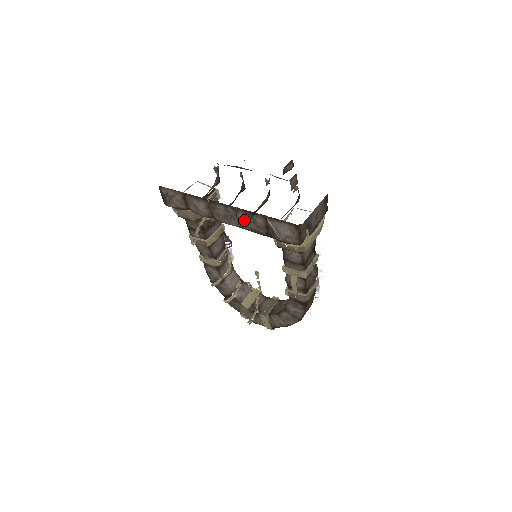
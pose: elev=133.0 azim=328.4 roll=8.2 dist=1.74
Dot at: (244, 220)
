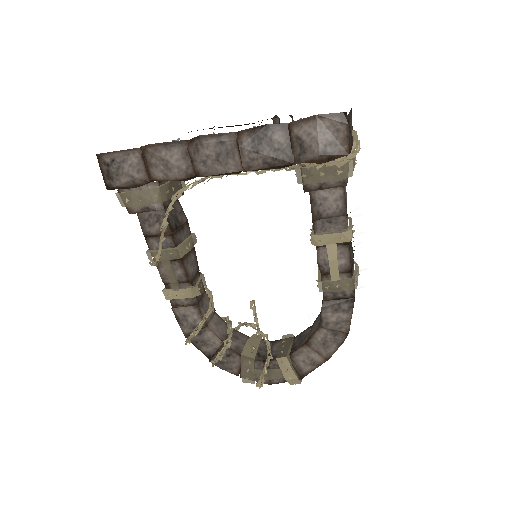
Dot at: (252, 146)
